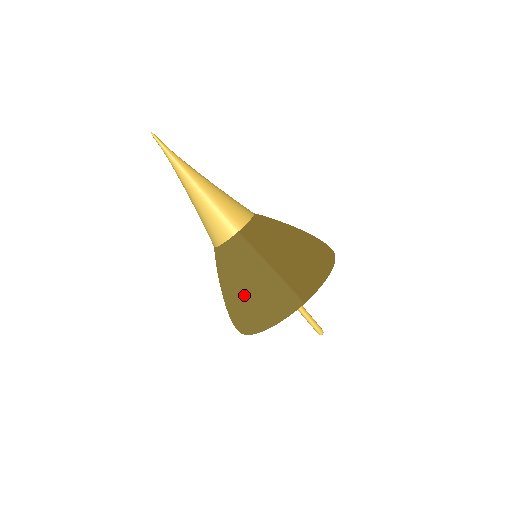
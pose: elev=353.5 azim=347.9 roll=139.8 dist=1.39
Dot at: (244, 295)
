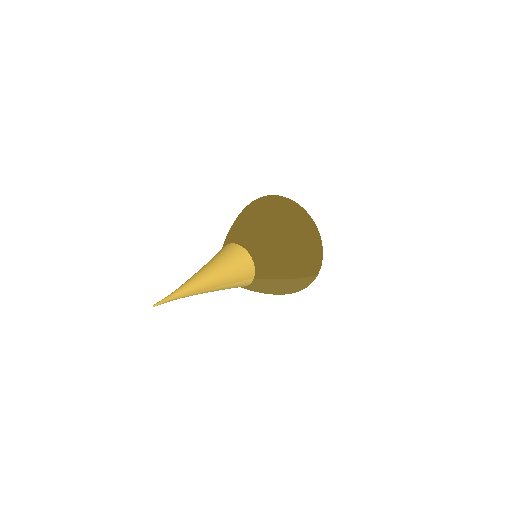
Dot at: occluded
